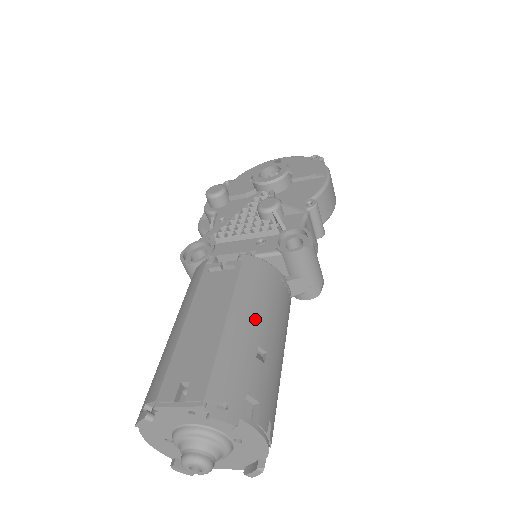
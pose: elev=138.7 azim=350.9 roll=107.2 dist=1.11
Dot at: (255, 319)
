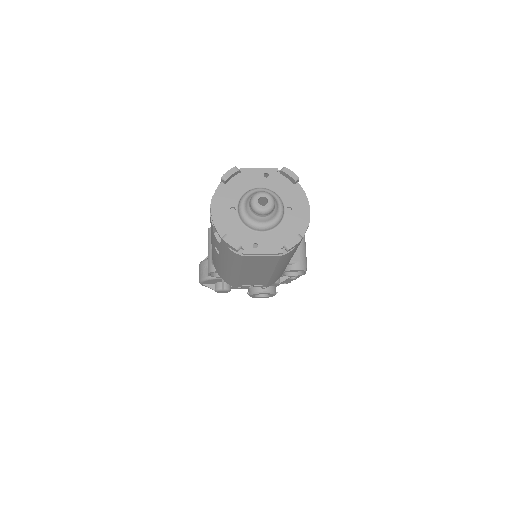
Dot at: occluded
